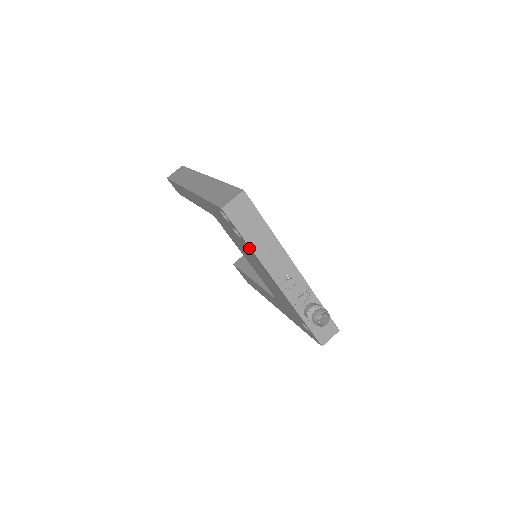
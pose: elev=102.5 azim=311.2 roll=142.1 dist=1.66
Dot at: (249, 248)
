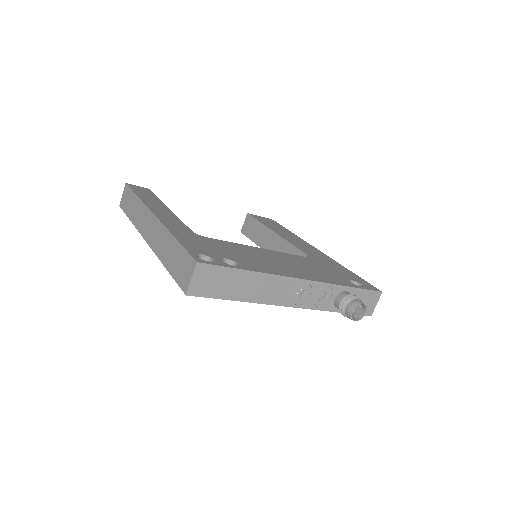
Dot at: occluded
